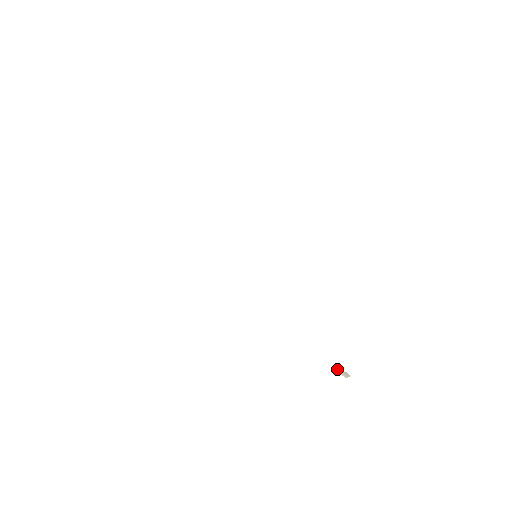
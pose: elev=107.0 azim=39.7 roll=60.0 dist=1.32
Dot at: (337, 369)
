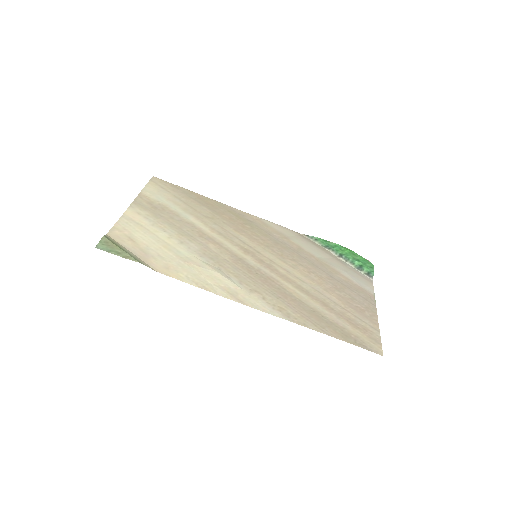
Dot at: (365, 290)
